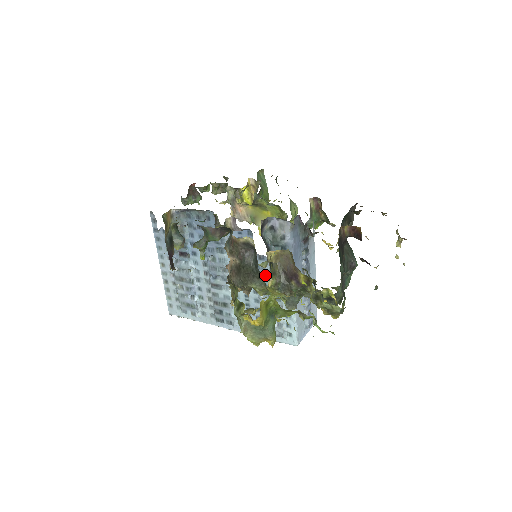
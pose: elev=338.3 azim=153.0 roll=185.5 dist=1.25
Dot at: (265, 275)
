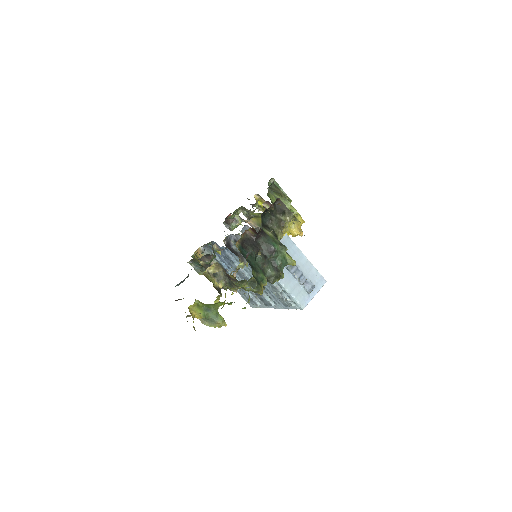
Dot at: occluded
